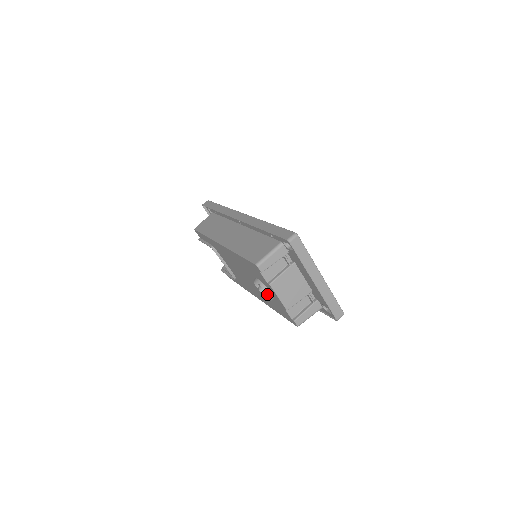
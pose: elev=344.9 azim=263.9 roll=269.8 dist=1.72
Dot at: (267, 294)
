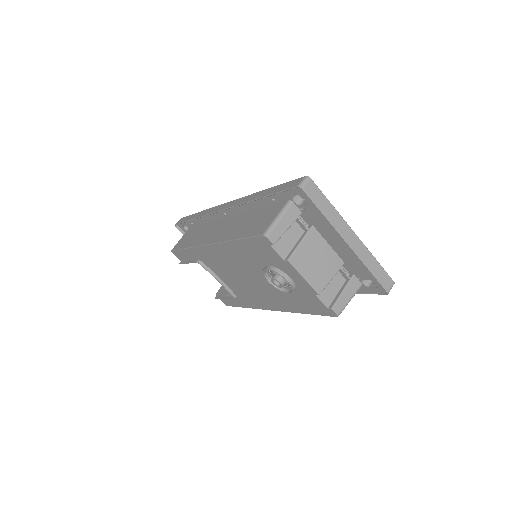
Dot at: (285, 287)
